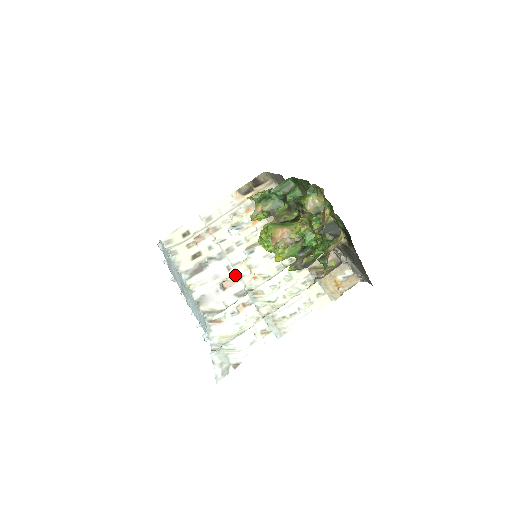
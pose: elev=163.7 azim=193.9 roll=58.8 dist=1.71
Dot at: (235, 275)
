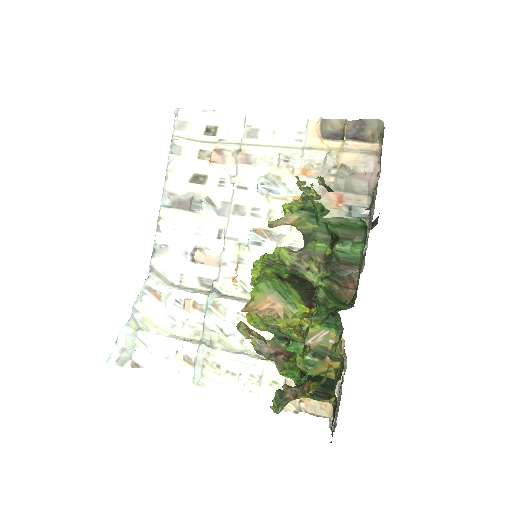
Dot at: (218, 253)
